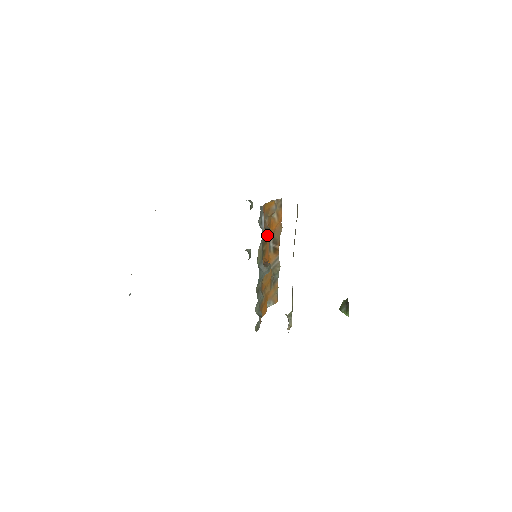
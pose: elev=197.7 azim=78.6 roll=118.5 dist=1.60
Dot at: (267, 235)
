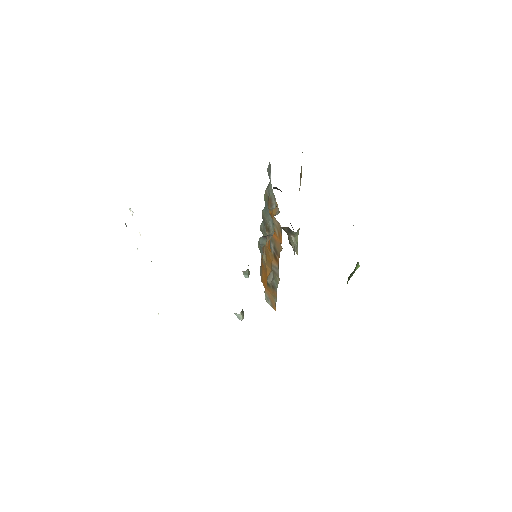
Dot at: (273, 195)
